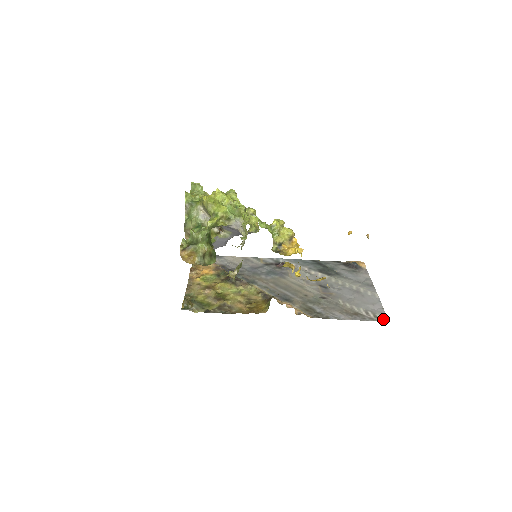
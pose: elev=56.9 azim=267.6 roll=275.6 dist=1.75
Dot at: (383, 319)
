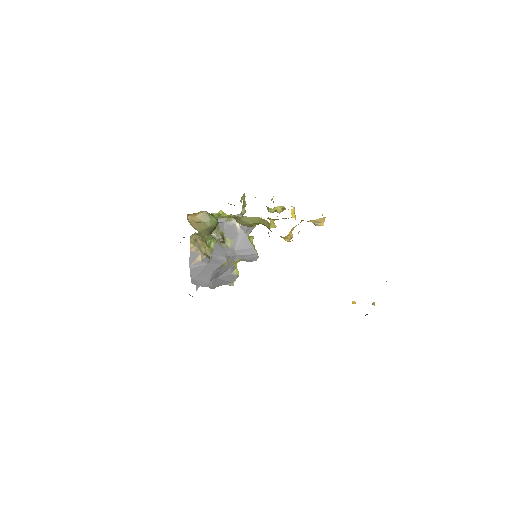
Dot at: occluded
